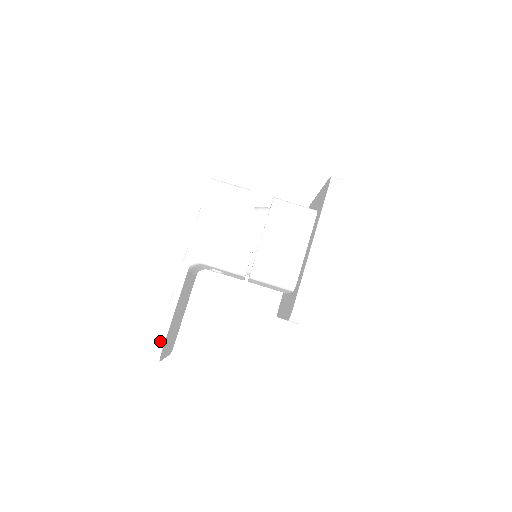
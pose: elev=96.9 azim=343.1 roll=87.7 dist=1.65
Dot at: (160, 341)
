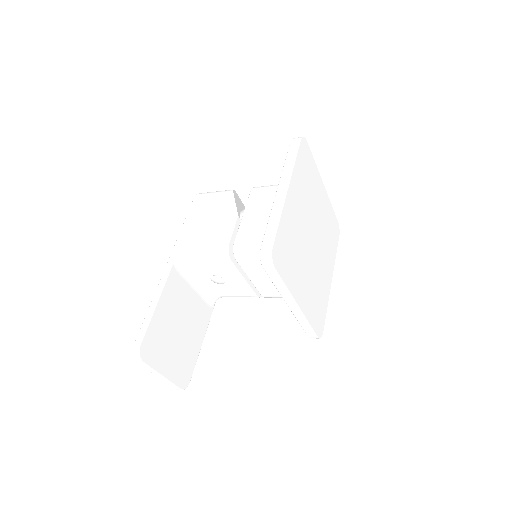
Dot at: (140, 334)
